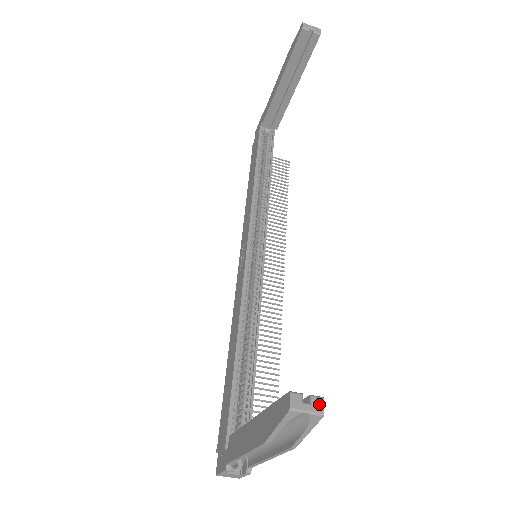
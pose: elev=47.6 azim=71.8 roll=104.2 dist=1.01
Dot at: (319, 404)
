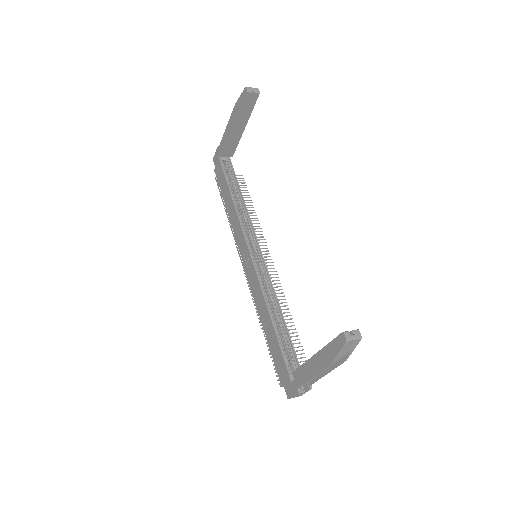
Dot at: (358, 333)
